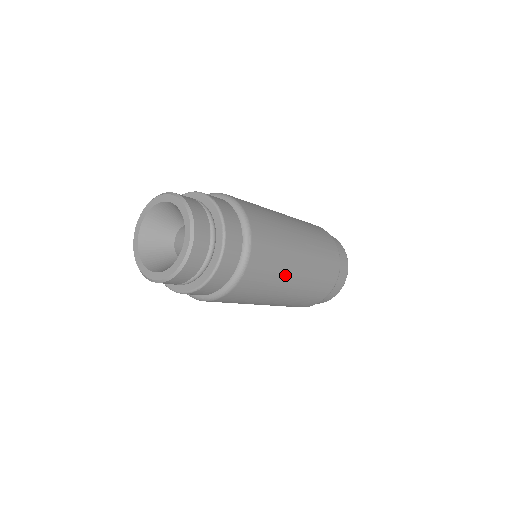
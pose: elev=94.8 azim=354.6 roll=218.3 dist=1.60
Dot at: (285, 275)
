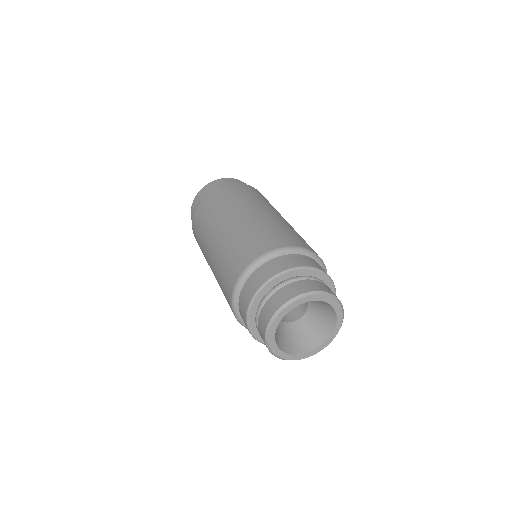
Dot at: occluded
